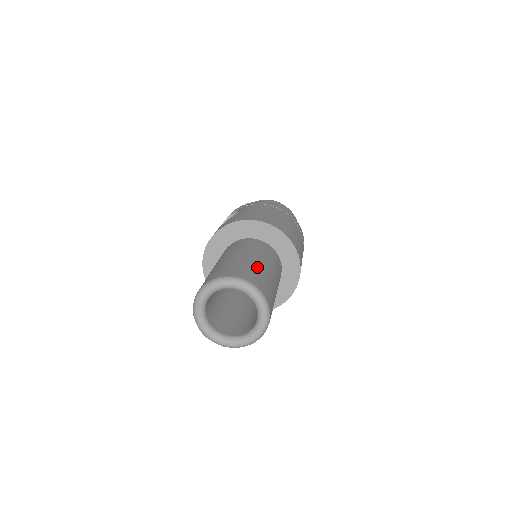
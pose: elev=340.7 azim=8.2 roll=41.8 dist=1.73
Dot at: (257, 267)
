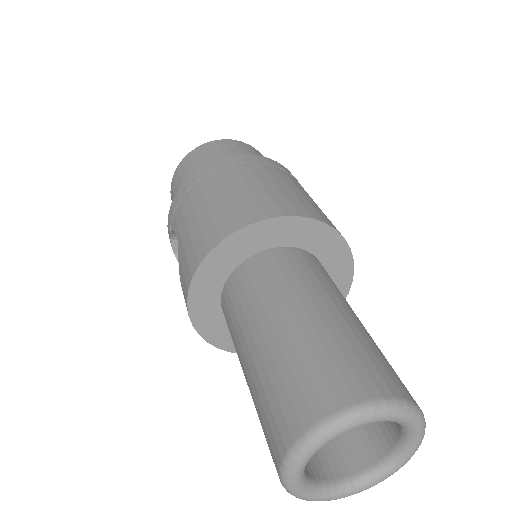
Dot at: (306, 343)
